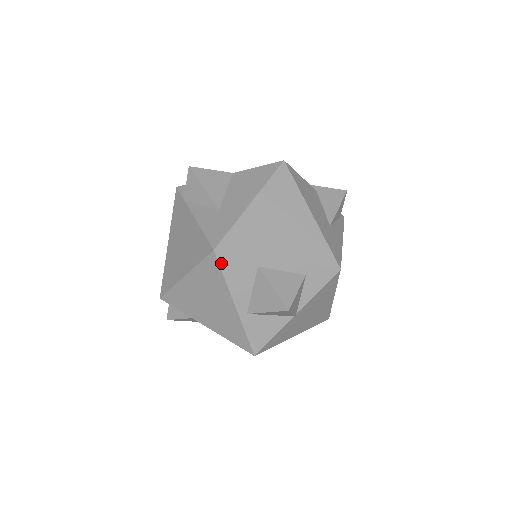
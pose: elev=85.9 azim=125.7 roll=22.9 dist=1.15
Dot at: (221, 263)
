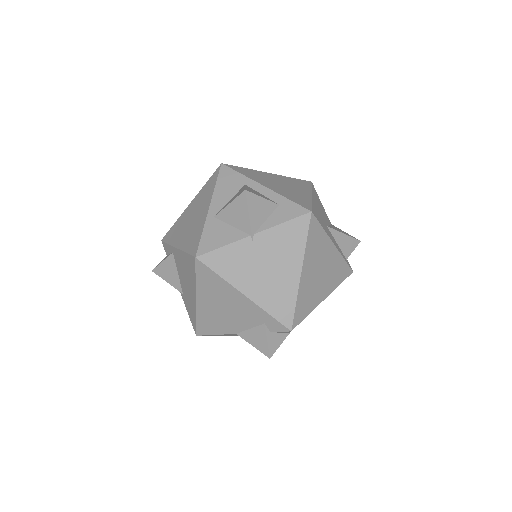
Dot at: (221, 173)
